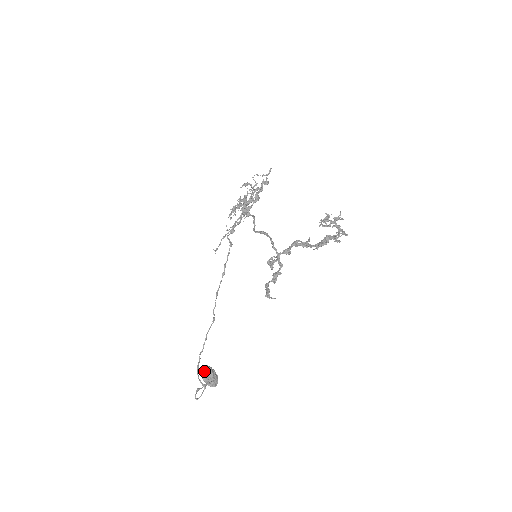
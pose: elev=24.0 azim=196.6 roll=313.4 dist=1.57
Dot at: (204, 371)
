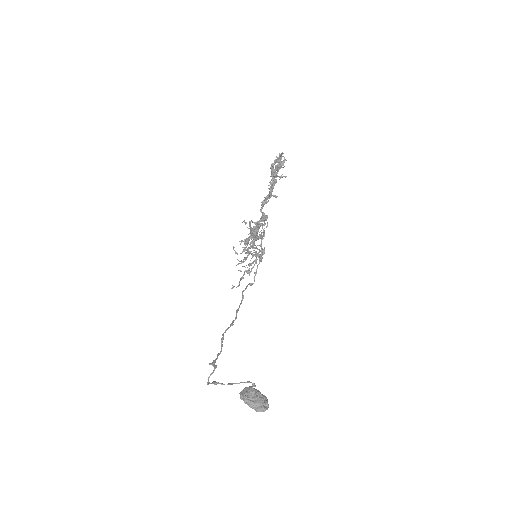
Dot at: (243, 392)
